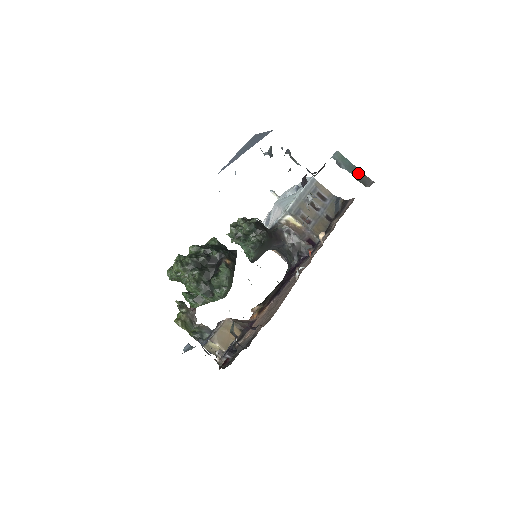
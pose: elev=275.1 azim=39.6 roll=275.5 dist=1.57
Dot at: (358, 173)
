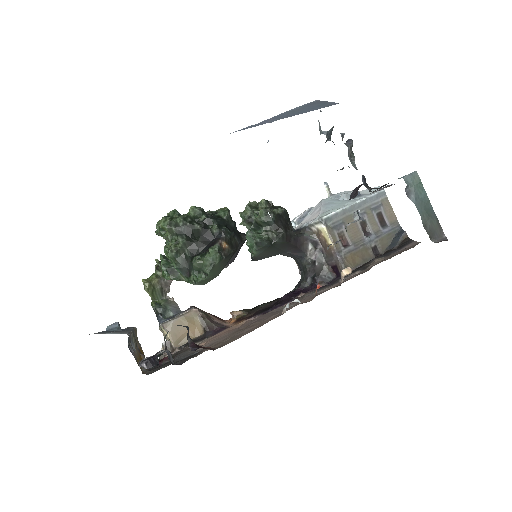
Dot at: (430, 216)
